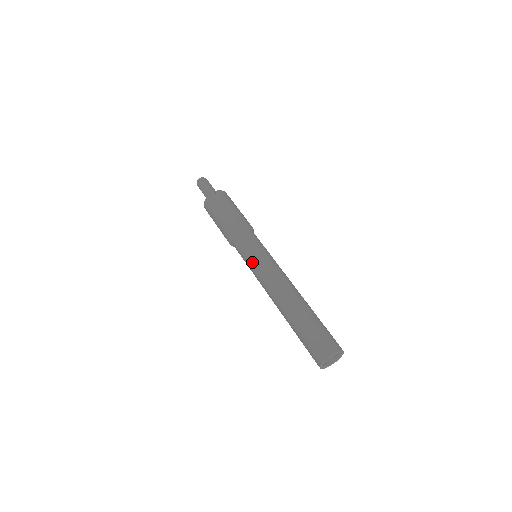
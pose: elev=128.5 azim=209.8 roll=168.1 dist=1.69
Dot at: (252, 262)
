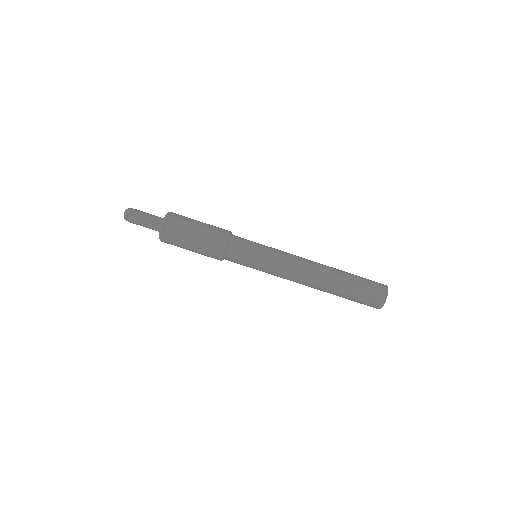
Dot at: occluded
